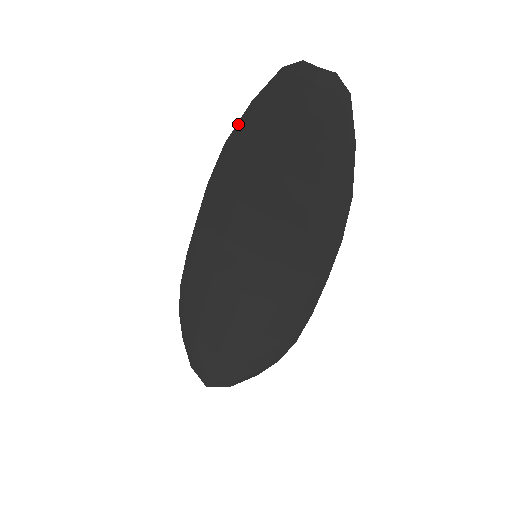
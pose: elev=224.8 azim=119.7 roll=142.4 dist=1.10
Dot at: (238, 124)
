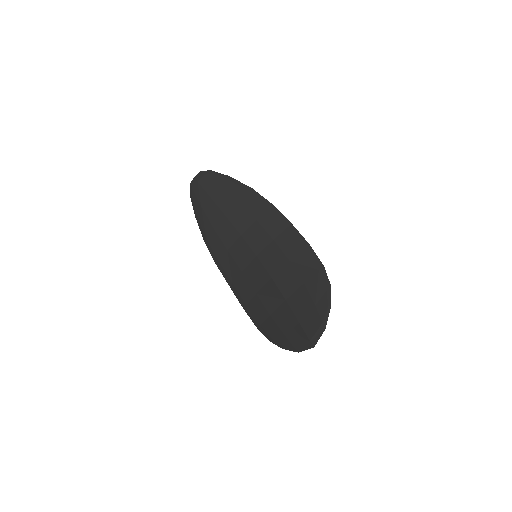
Dot at: (200, 228)
